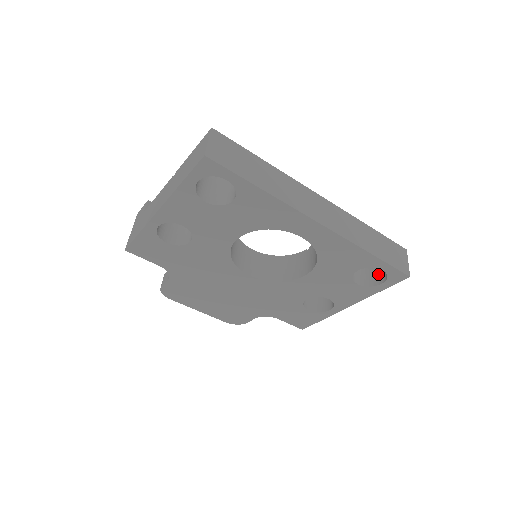
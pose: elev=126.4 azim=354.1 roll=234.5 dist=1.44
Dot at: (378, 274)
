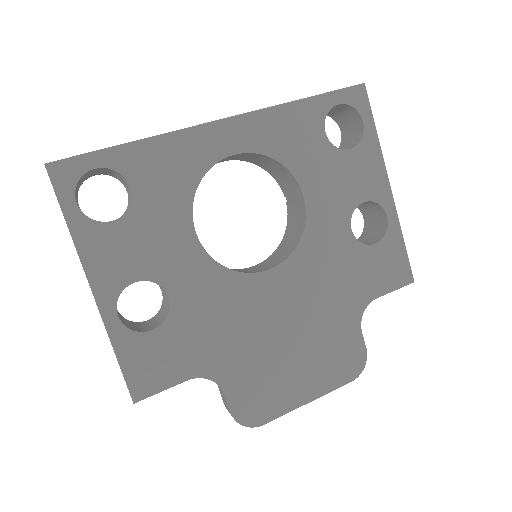
Dot at: (354, 129)
